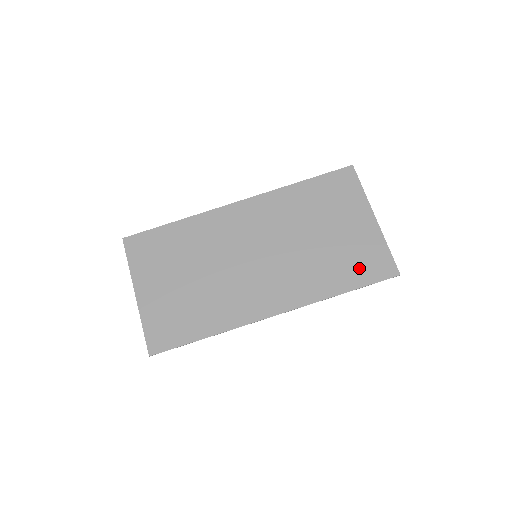
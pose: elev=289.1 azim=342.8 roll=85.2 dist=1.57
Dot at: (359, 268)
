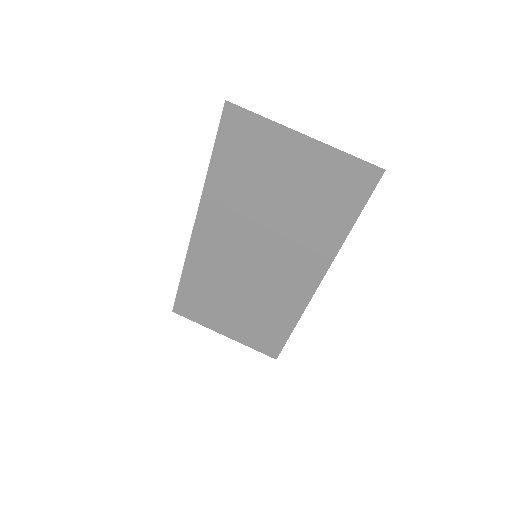
Dot at: (341, 198)
